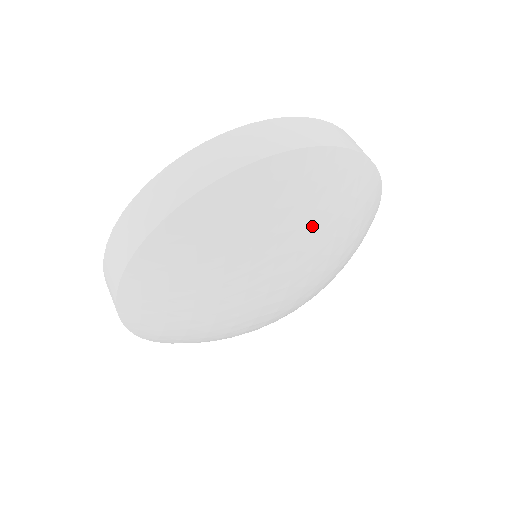
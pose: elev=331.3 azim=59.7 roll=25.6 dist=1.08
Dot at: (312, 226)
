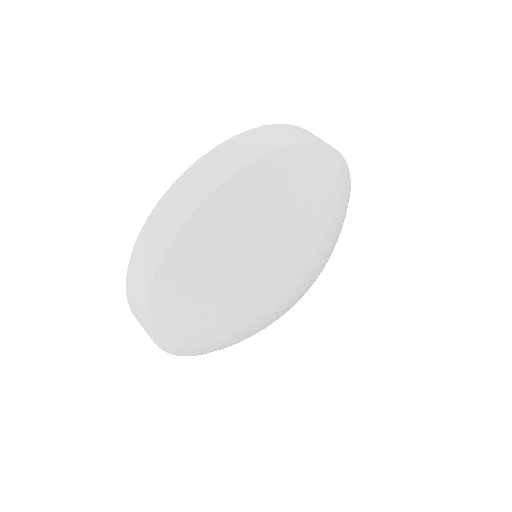
Dot at: (335, 223)
